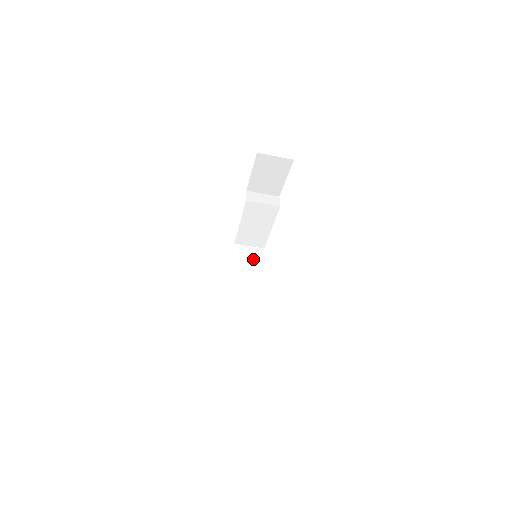
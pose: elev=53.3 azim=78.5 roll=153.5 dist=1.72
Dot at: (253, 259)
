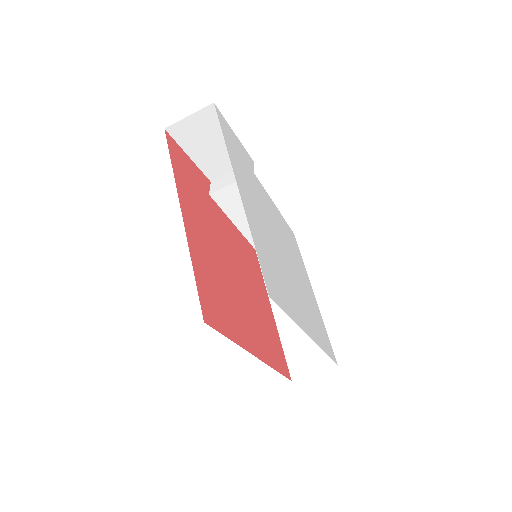
Dot at: occluded
